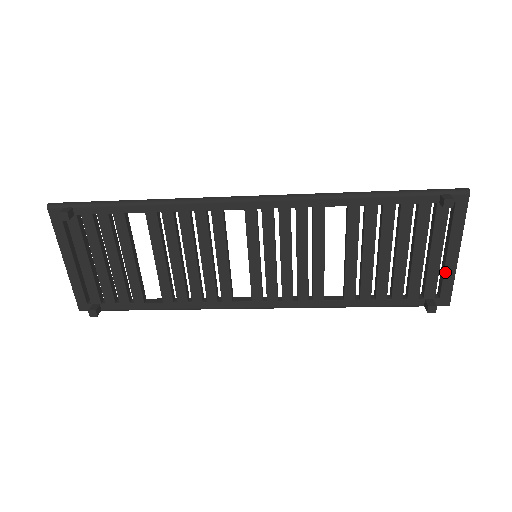
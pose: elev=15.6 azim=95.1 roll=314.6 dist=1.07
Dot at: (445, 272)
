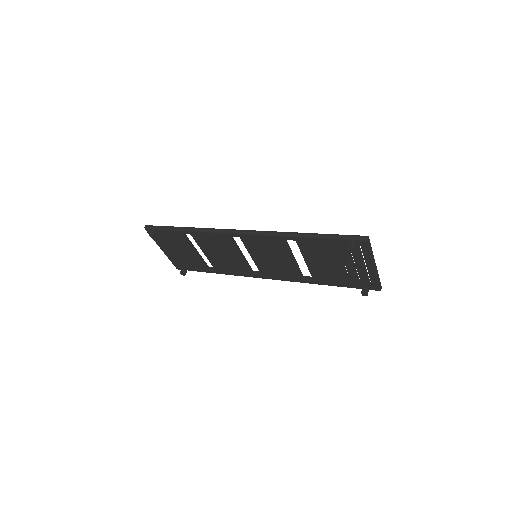
Dot at: (370, 275)
